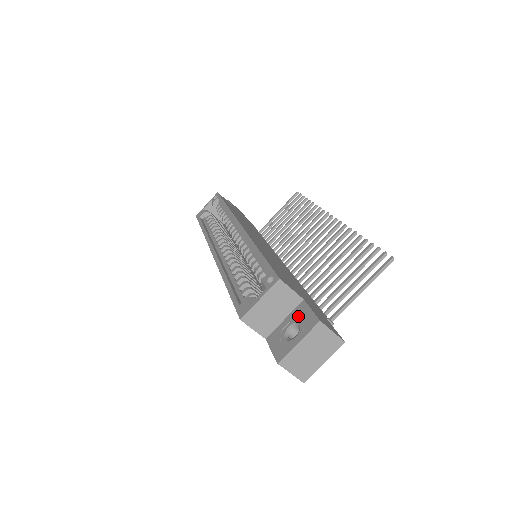
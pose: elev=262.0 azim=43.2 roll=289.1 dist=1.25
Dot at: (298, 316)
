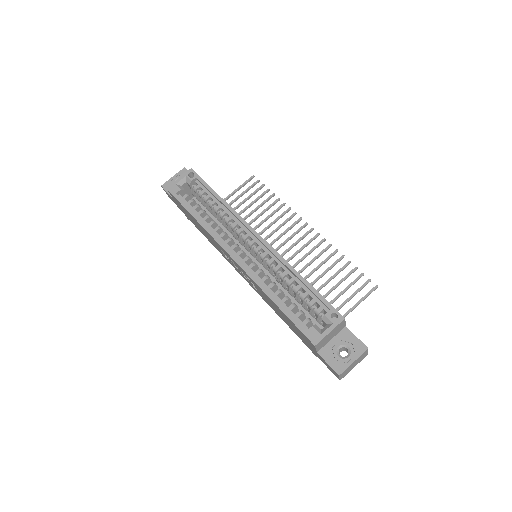
Dot at: (345, 340)
